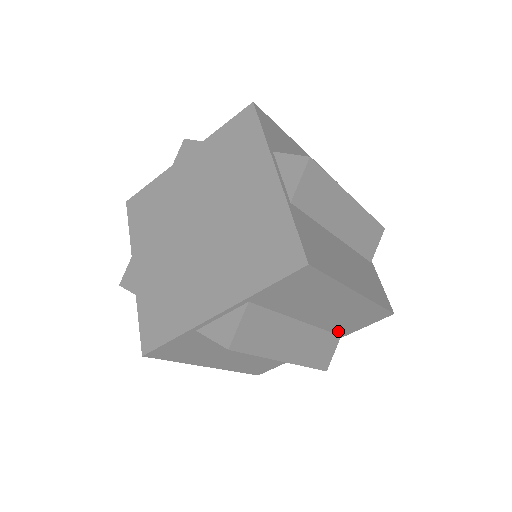
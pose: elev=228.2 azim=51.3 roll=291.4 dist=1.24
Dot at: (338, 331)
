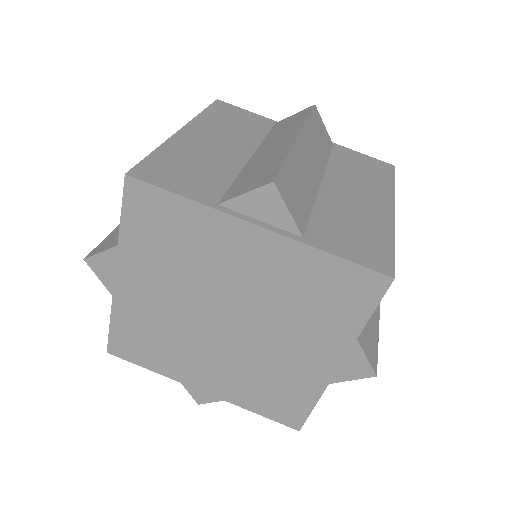
Dot at: occluded
